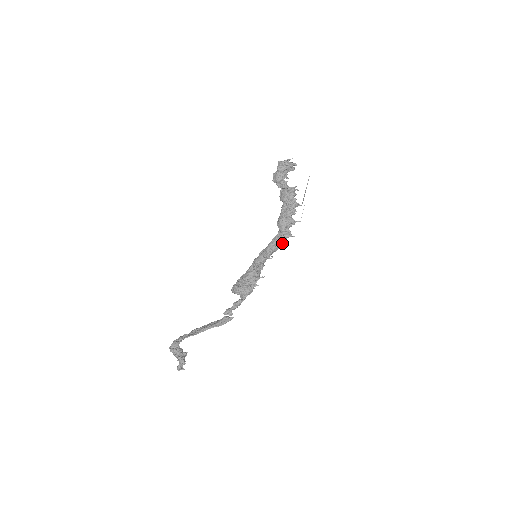
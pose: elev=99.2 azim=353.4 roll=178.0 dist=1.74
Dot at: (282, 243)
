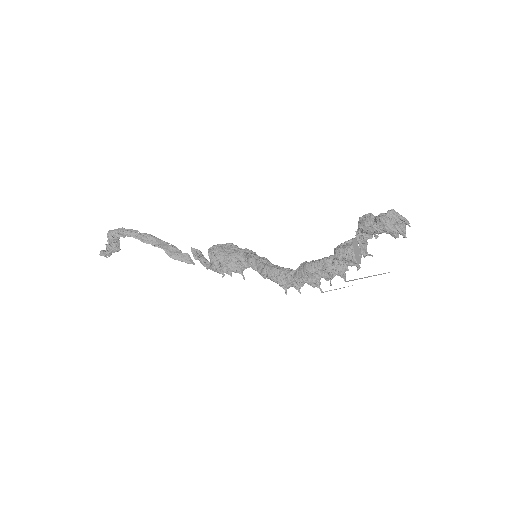
Dot at: (282, 284)
